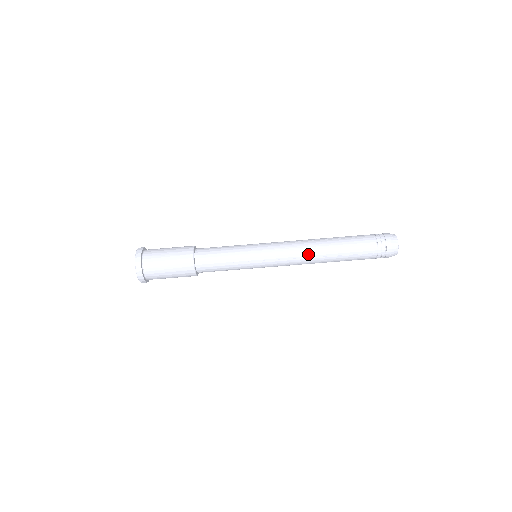
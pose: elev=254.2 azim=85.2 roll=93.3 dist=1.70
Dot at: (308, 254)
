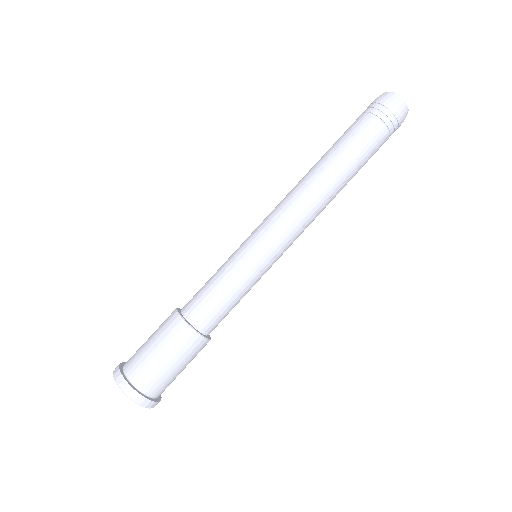
Dot at: (318, 205)
